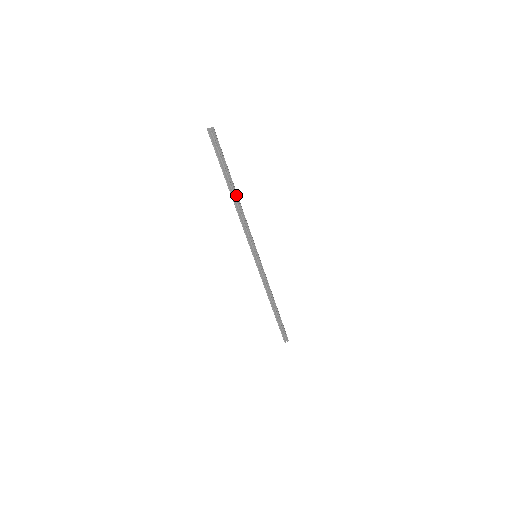
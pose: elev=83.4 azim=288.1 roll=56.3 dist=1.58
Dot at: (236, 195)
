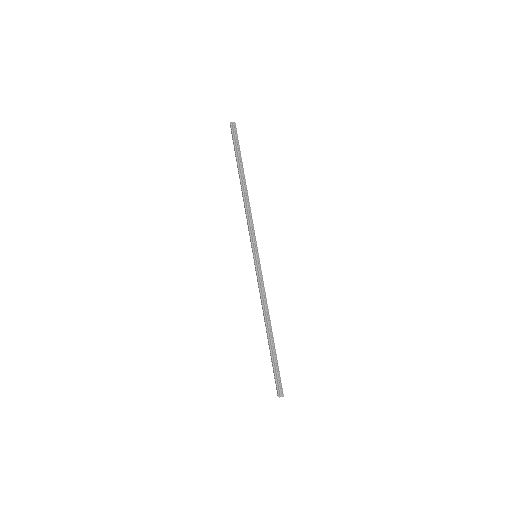
Dot at: (245, 182)
